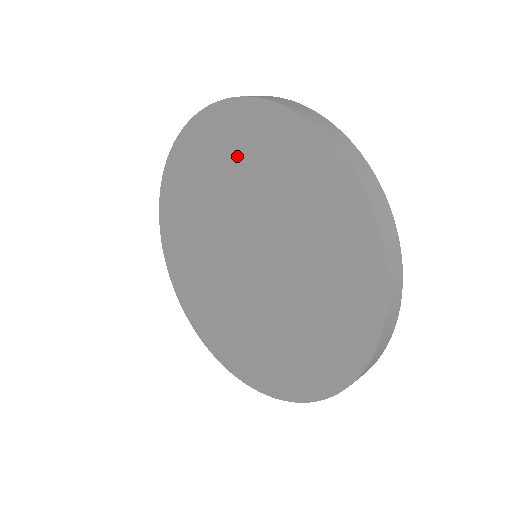
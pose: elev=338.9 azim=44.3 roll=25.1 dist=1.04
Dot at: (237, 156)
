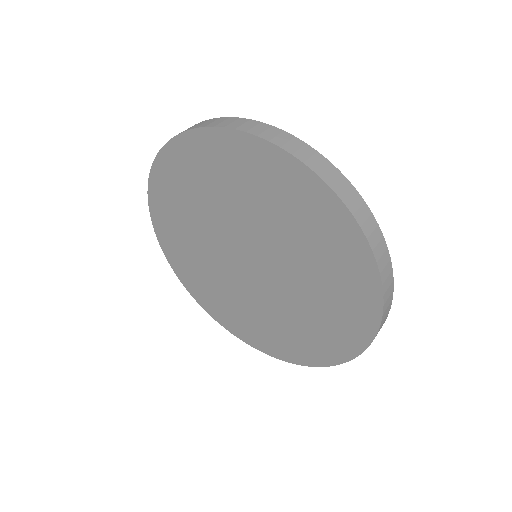
Dot at: (196, 185)
